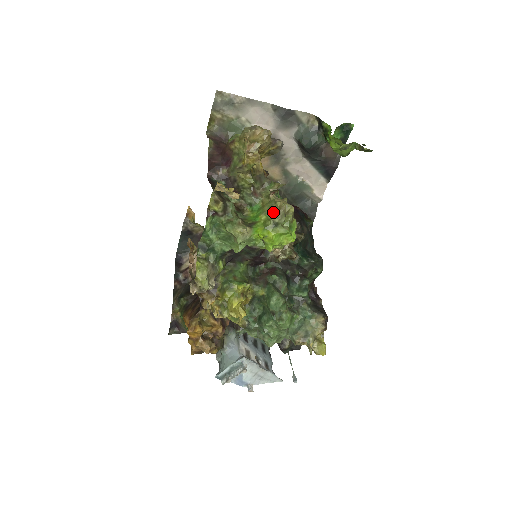
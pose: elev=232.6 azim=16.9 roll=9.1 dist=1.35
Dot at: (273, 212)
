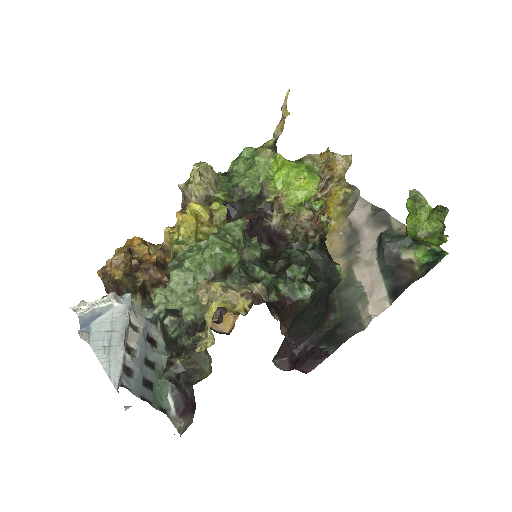
Dot at: occluded
